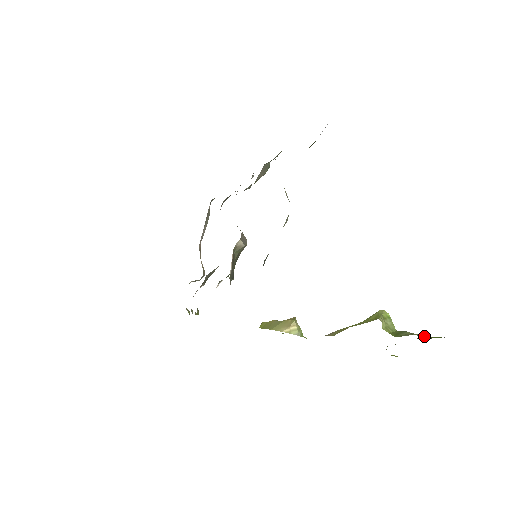
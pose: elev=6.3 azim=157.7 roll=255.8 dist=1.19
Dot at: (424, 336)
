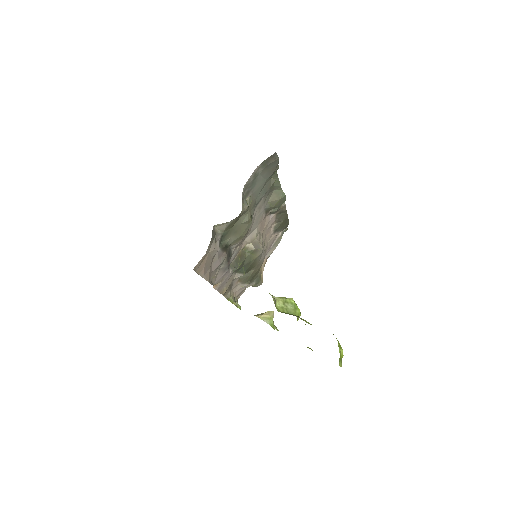
Dot at: (306, 321)
